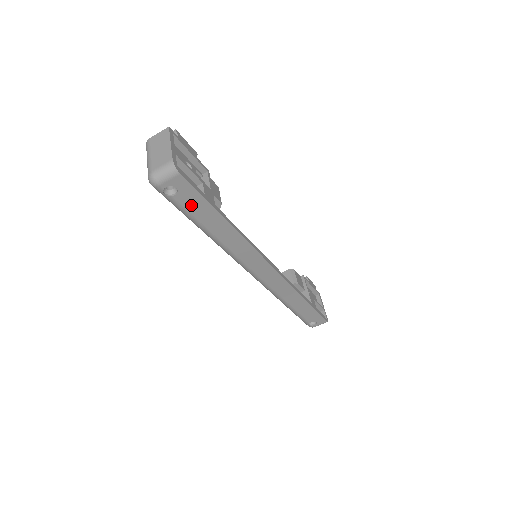
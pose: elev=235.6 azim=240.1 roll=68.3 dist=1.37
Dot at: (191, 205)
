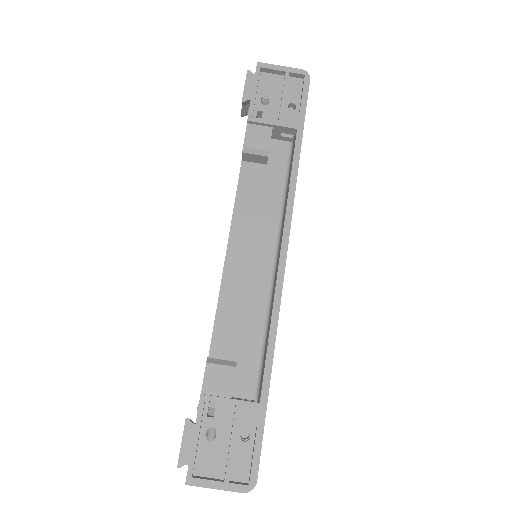
Dot at: occluded
